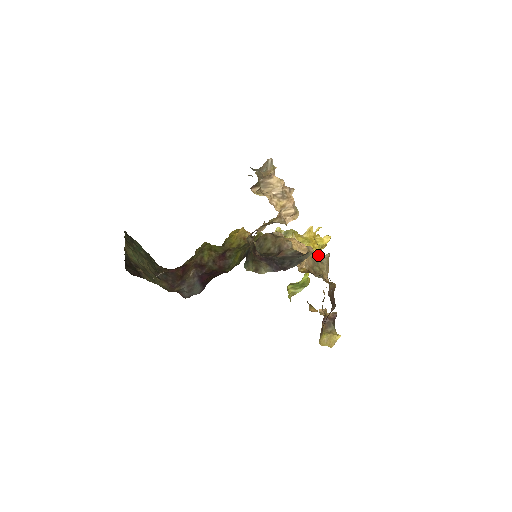
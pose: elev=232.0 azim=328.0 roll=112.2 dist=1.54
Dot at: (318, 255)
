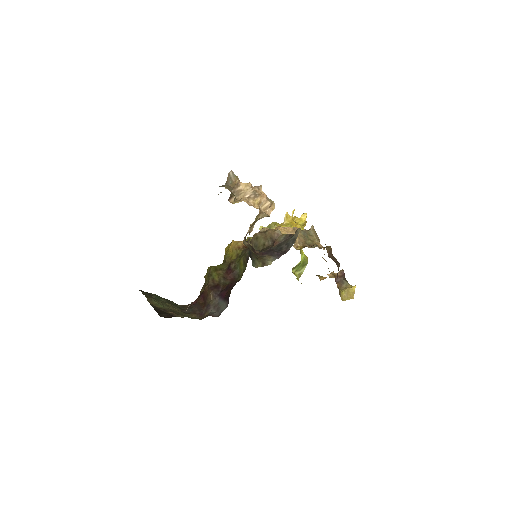
Dot at: (304, 231)
